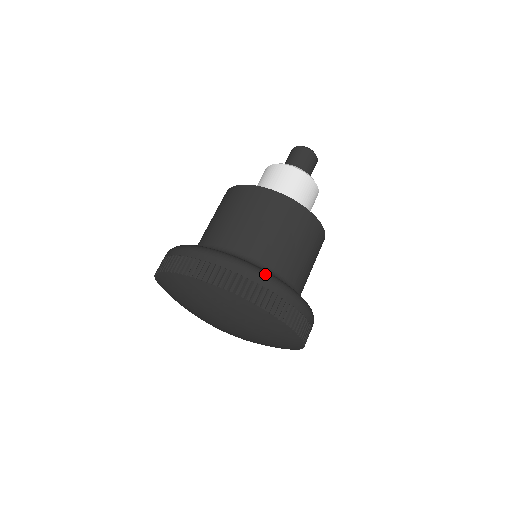
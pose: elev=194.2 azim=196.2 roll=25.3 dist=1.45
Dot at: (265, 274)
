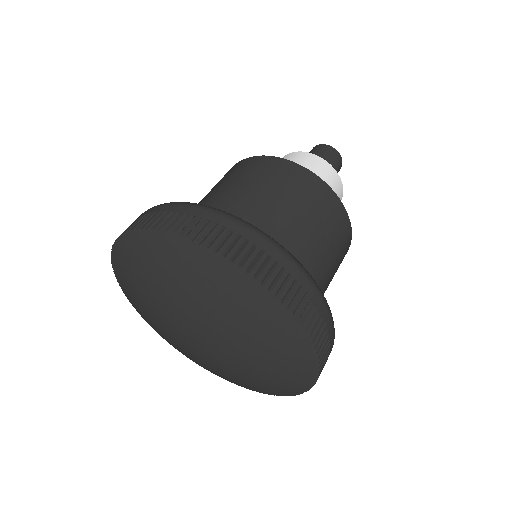
Dot at: occluded
